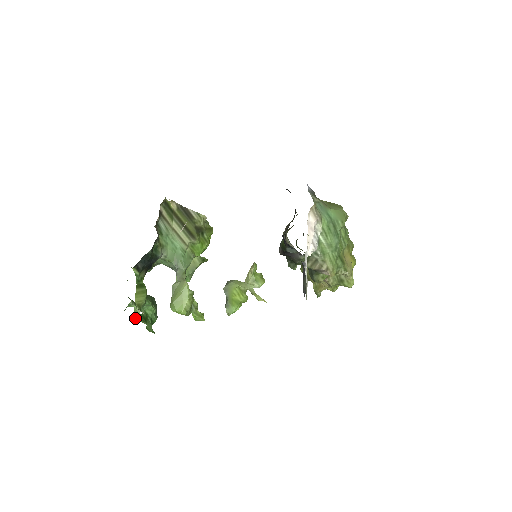
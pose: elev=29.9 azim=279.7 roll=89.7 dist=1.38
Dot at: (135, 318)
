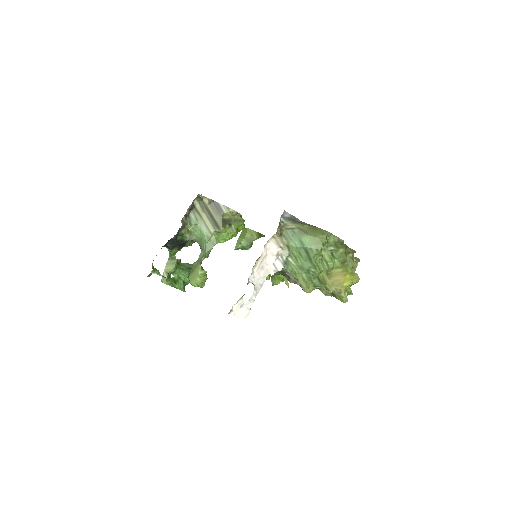
Dot at: (162, 281)
